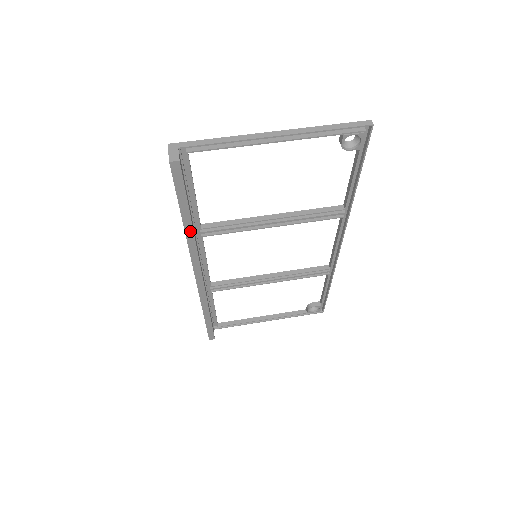
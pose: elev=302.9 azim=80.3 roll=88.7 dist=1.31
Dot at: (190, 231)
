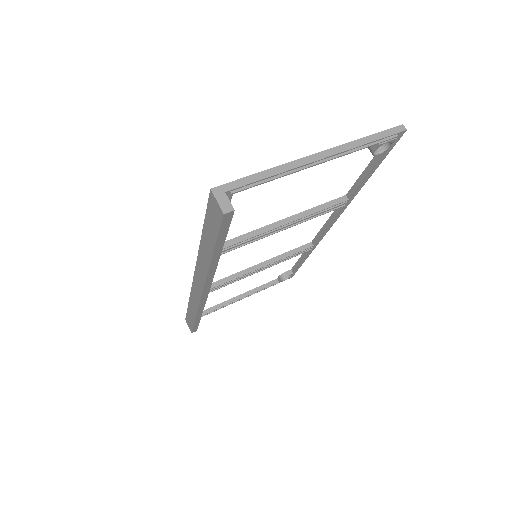
Dot at: (215, 262)
